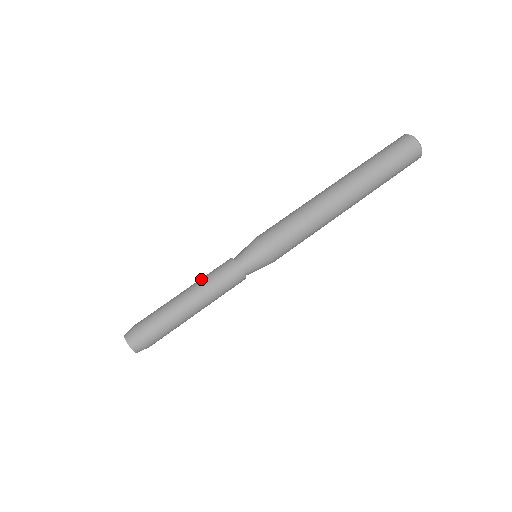
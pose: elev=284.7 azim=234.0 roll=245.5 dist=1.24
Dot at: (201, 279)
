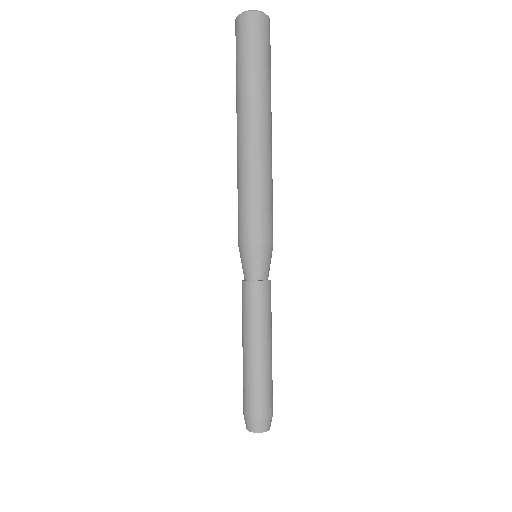
Dot at: (246, 325)
